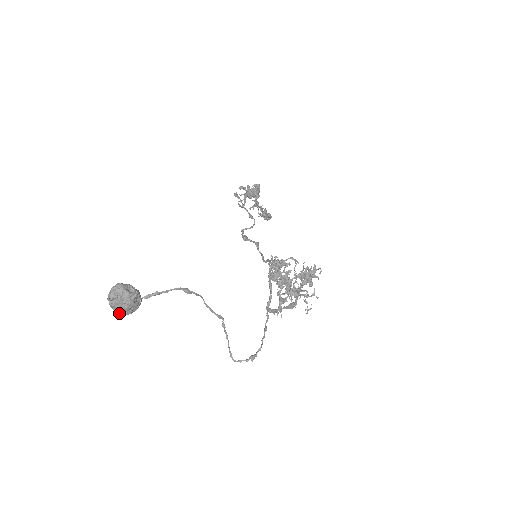
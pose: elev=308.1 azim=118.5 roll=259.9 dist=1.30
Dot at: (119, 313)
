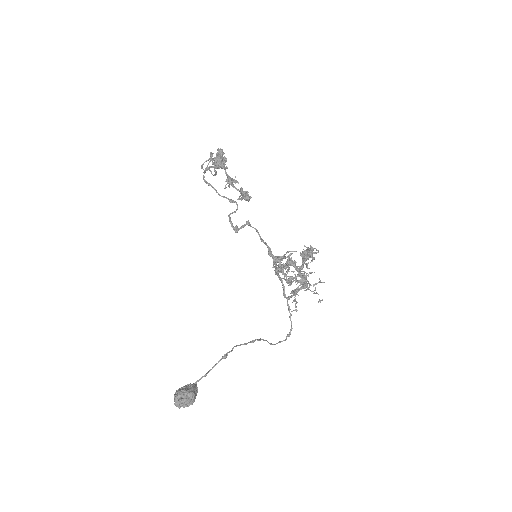
Dot at: occluded
